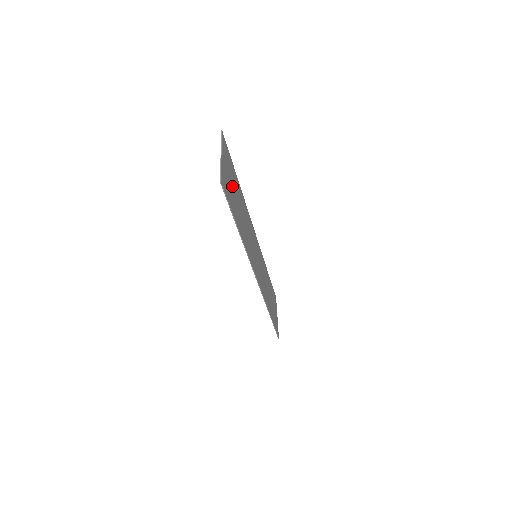
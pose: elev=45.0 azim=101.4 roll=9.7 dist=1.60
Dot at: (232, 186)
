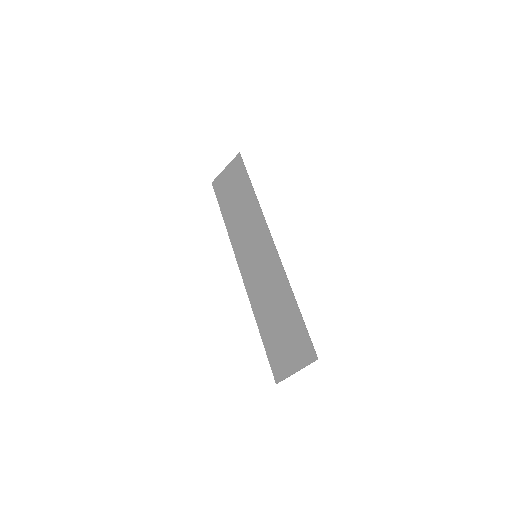
Dot at: (285, 339)
